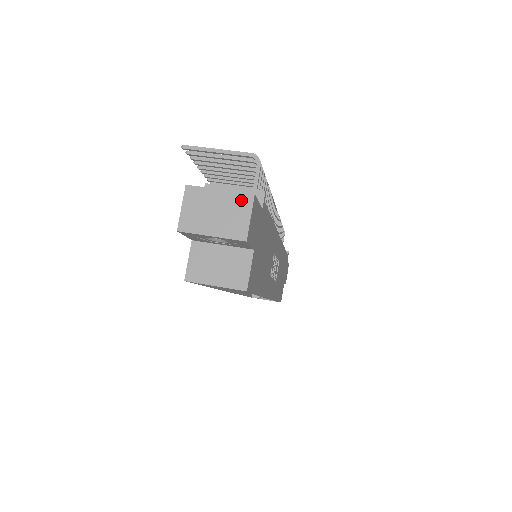
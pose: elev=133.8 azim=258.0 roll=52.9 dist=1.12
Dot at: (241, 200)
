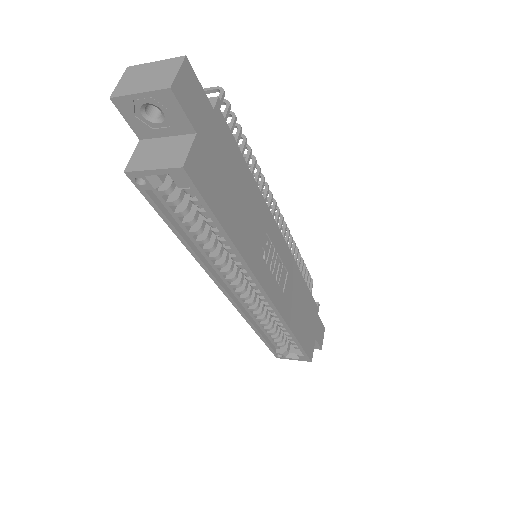
Dot at: (172, 62)
